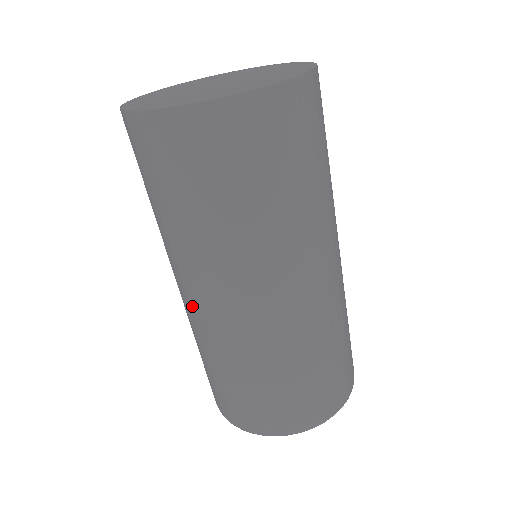
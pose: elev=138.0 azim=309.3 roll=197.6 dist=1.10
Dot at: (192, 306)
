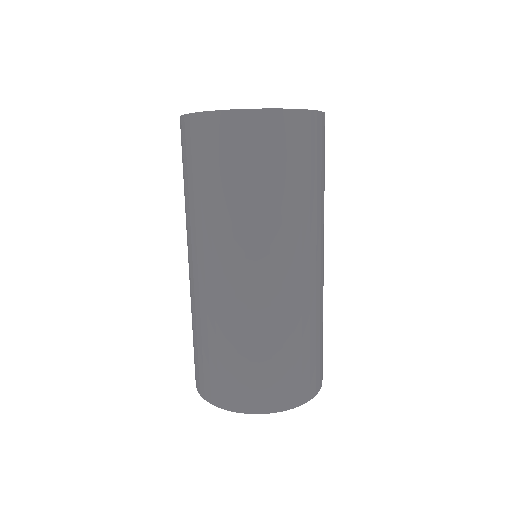
Dot at: (189, 271)
